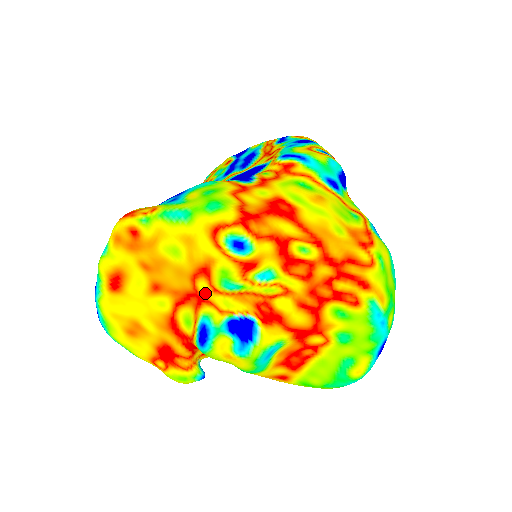
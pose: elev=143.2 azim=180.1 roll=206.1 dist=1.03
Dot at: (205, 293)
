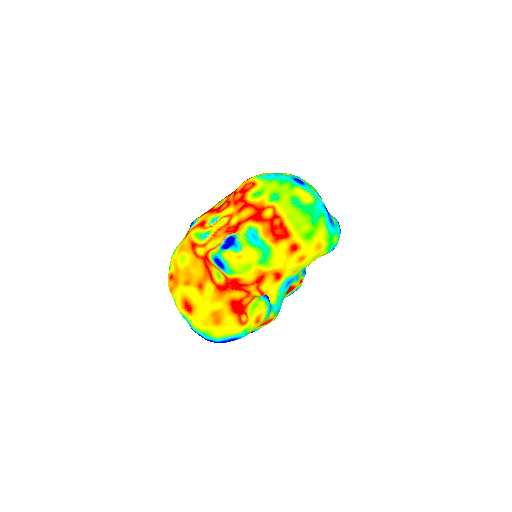
Dot at: (203, 252)
